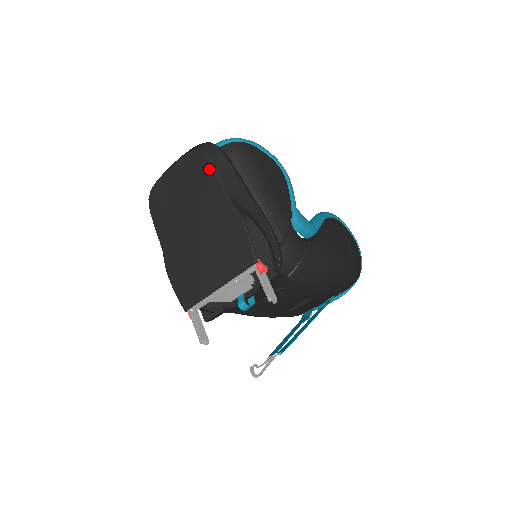
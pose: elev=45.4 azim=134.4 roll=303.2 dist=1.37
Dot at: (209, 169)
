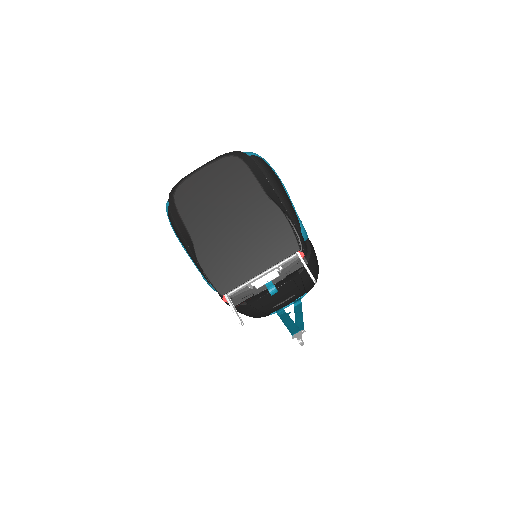
Dot at: (248, 172)
